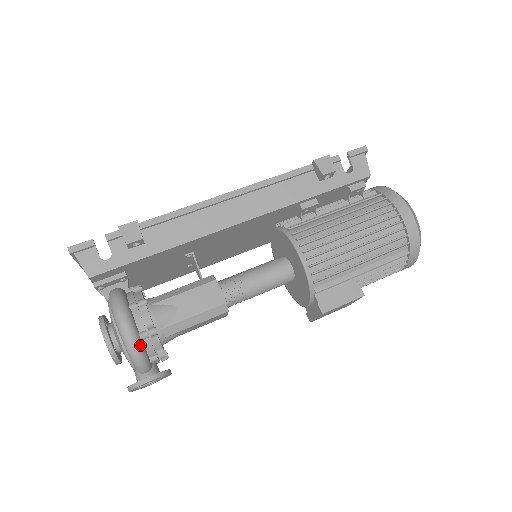
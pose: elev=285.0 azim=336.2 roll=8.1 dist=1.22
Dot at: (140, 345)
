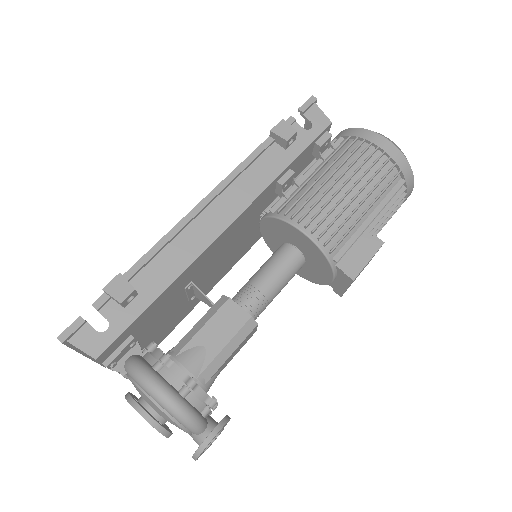
Dot at: (185, 404)
